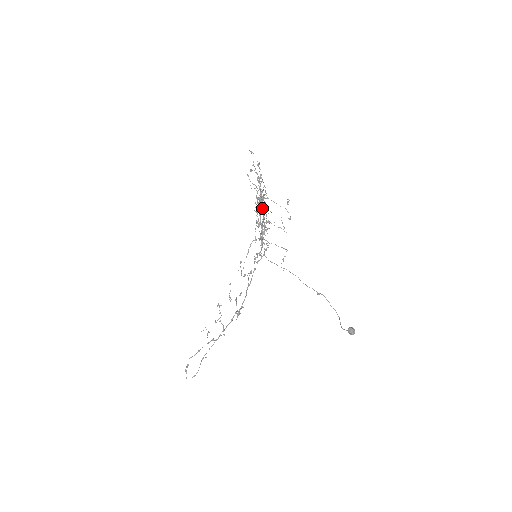
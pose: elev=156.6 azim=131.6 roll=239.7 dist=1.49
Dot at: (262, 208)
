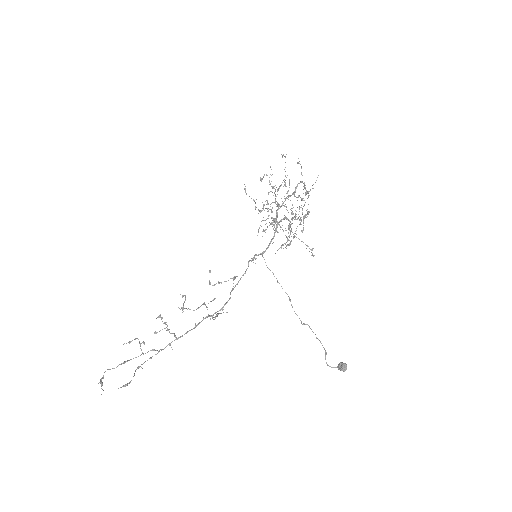
Dot at: (284, 206)
